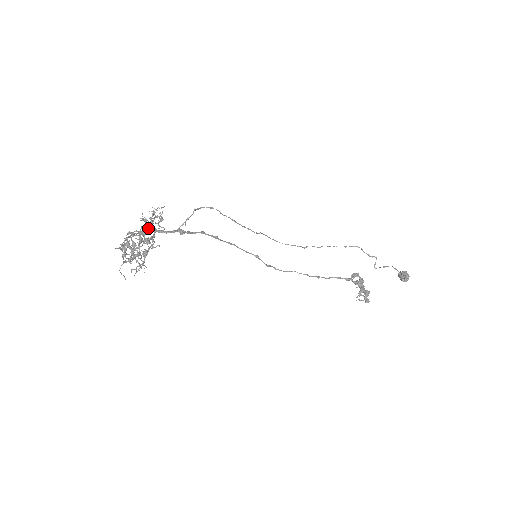
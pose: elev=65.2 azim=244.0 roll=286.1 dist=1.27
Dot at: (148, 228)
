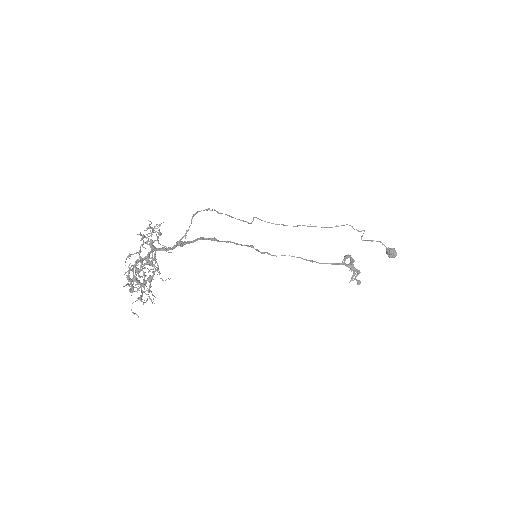
Dot at: (150, 251)
